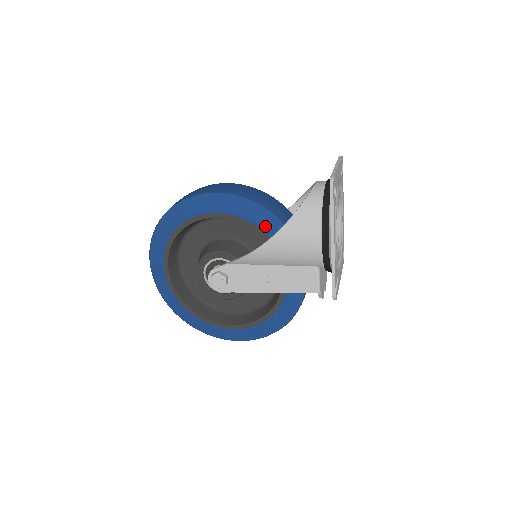
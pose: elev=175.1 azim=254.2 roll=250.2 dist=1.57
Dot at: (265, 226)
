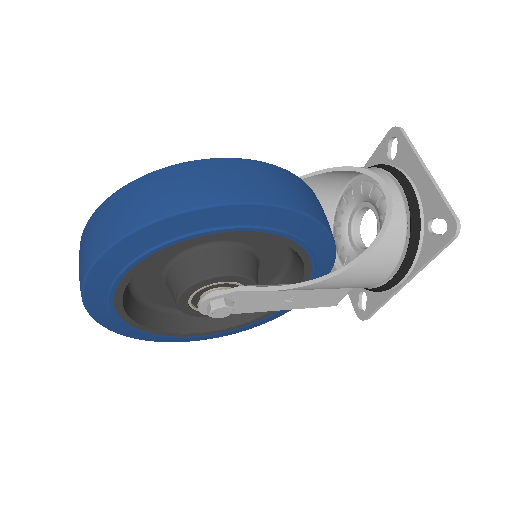
Dot at: (311, 244)
